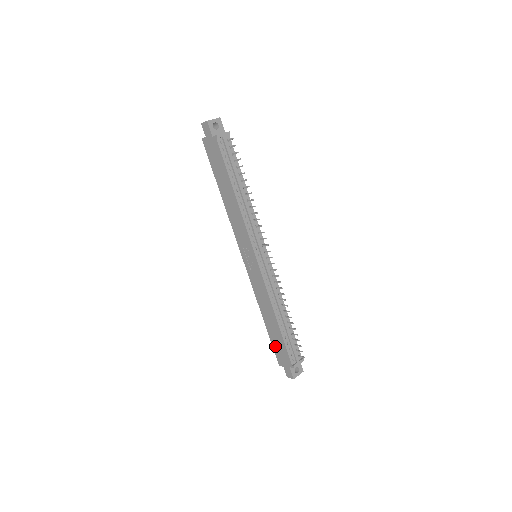
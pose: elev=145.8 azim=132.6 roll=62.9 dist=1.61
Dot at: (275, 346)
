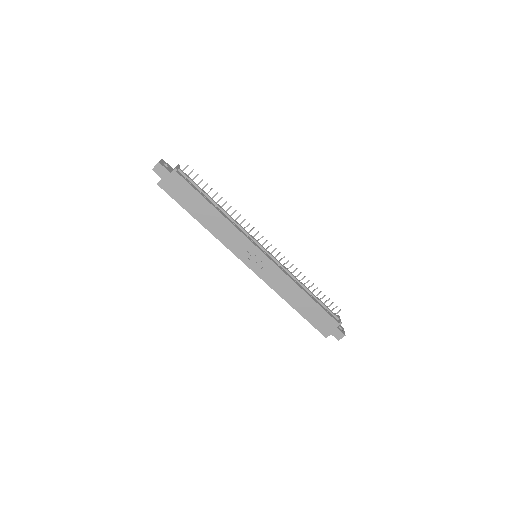
Dot at: (314, 322)
